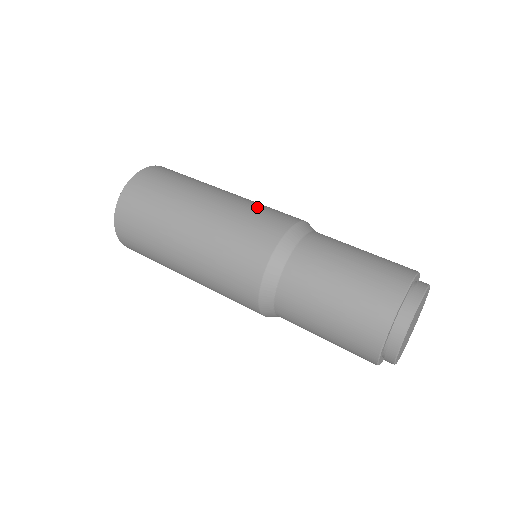
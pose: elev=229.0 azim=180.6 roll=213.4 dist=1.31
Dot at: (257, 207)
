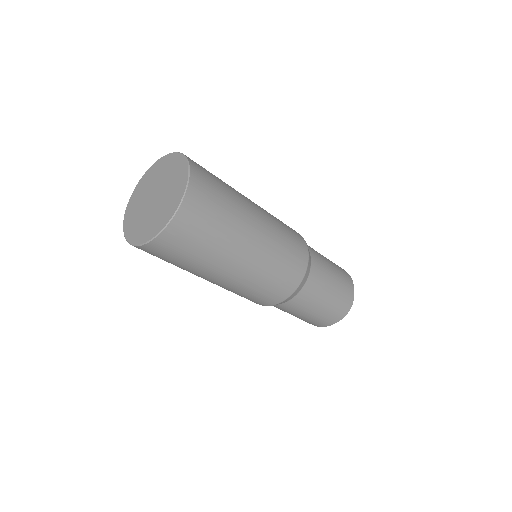
Dot at: (282, 225)
